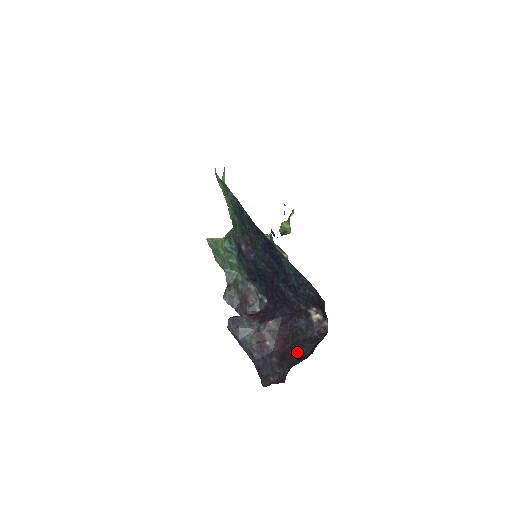
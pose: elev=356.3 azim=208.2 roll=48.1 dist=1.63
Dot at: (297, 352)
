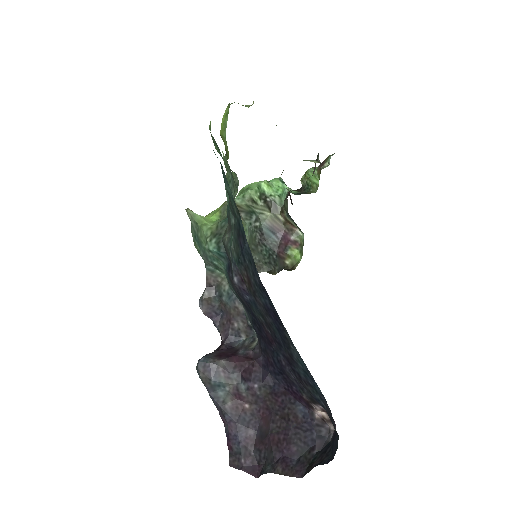
Dot at: (283, 446)
